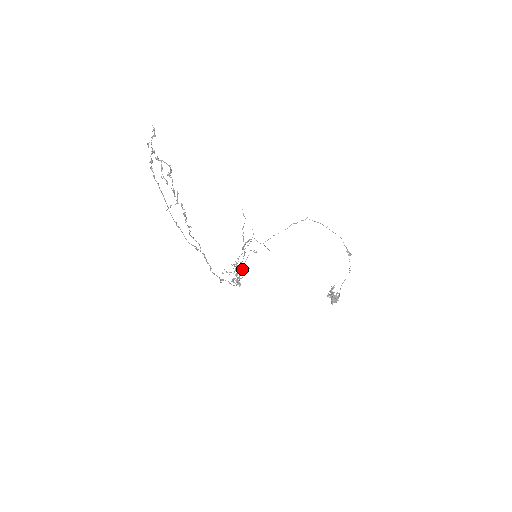
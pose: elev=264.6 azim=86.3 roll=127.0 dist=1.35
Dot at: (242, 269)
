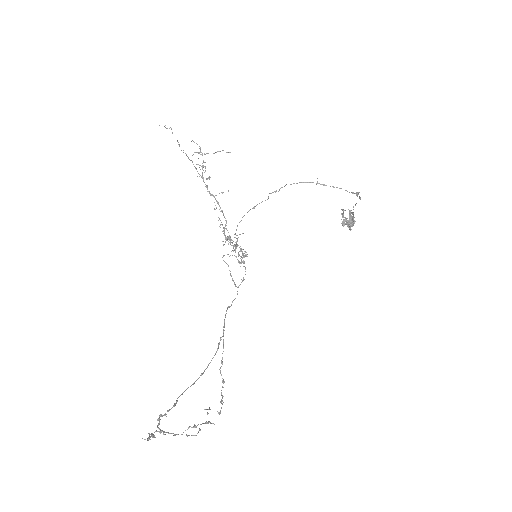
Dot at: occluded
